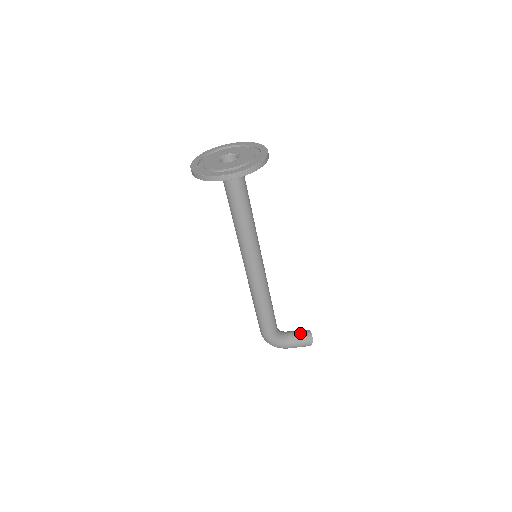
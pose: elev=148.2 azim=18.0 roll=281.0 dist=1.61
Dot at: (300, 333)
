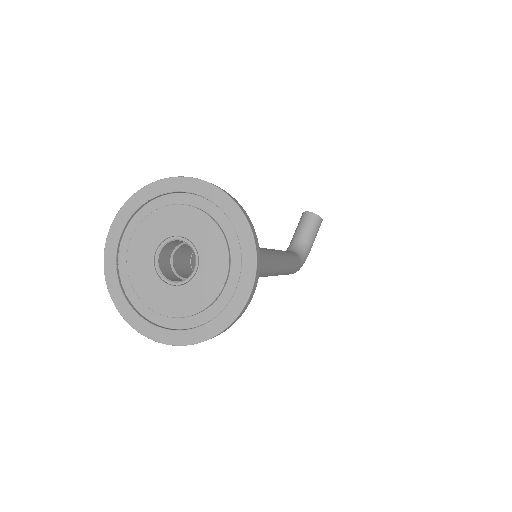
Dot at: (308, 227)
